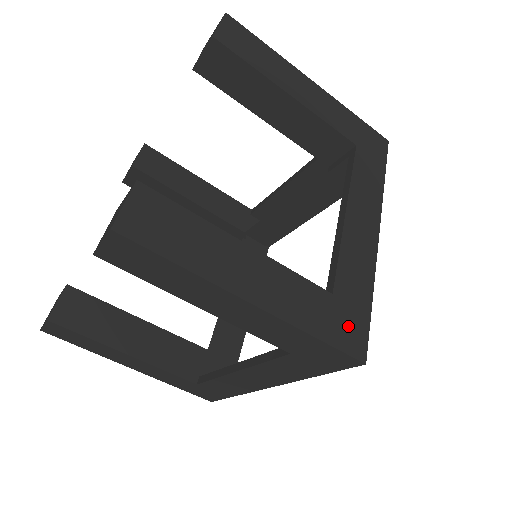
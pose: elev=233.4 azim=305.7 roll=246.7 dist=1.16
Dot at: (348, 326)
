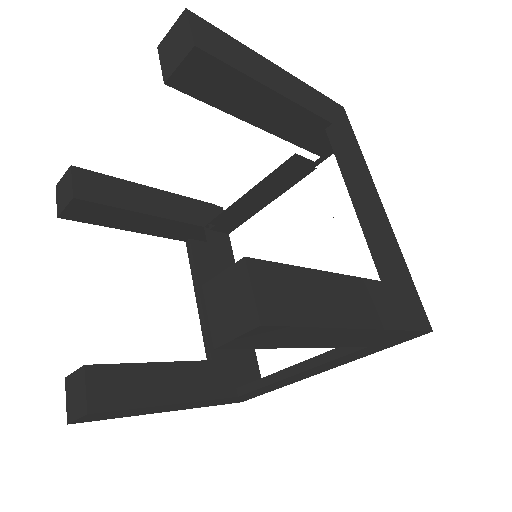
Dot at: (240, 399)
